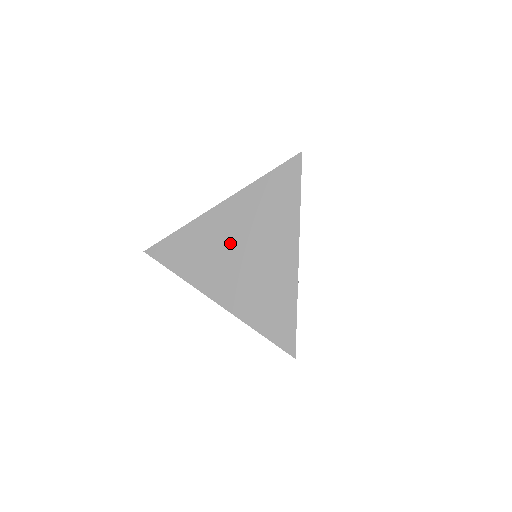
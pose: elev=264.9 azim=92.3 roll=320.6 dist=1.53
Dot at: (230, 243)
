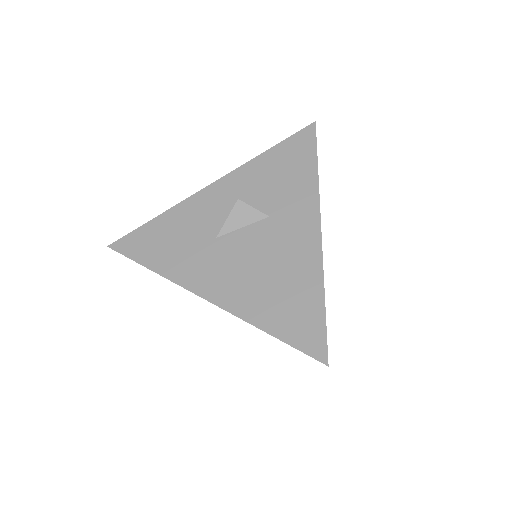
Dot at: occluded
